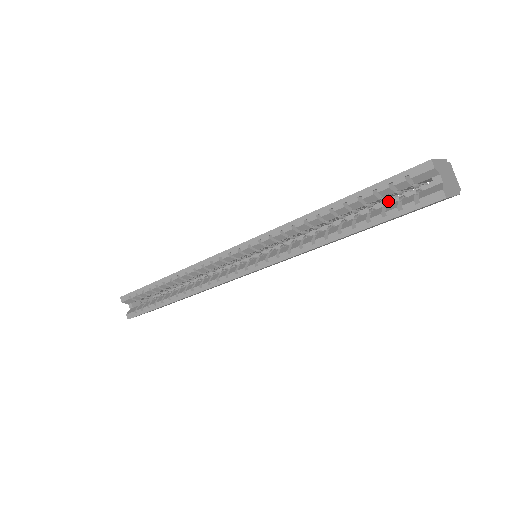
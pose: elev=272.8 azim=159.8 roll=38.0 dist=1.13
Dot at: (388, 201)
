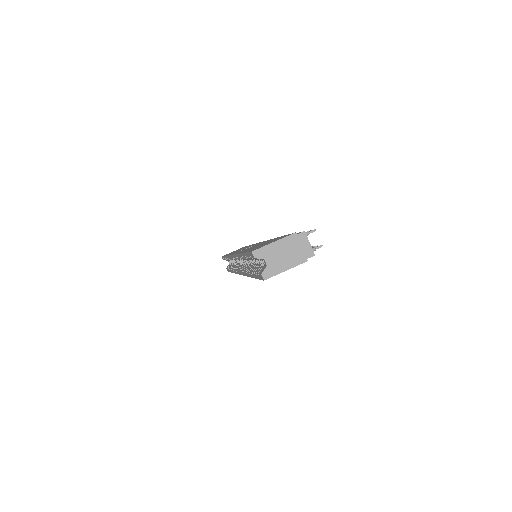
Dot at: occluded
